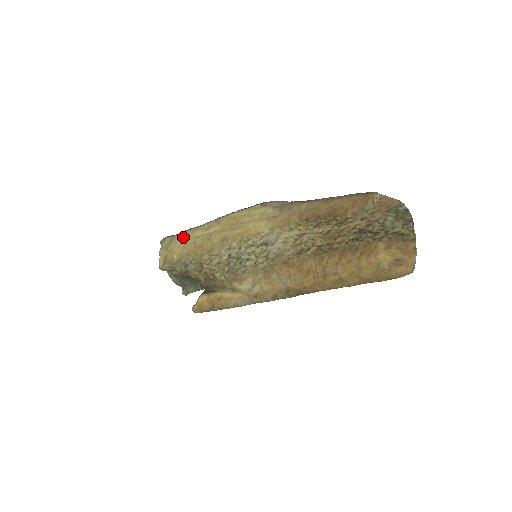
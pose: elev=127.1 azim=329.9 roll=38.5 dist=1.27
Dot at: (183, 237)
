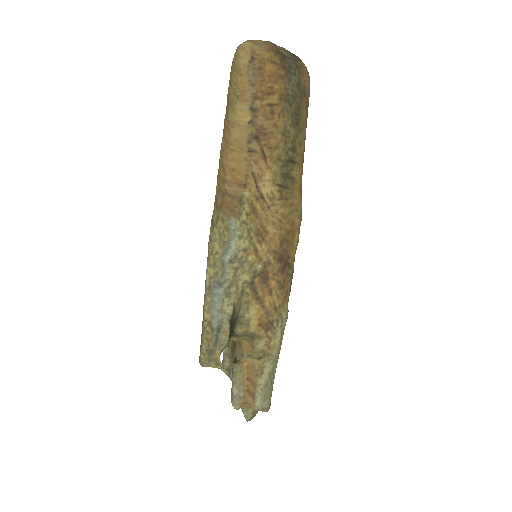
Dot at: occluded
